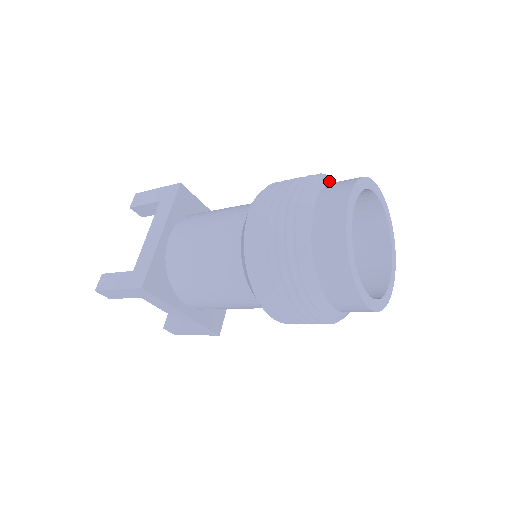
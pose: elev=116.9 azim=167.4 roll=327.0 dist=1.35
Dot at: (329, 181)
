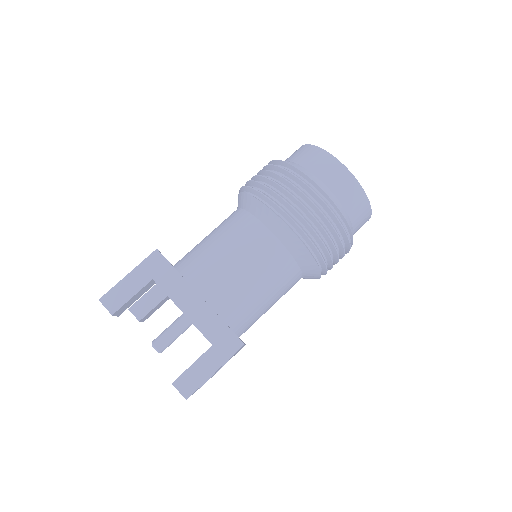
Dot at: occluded
